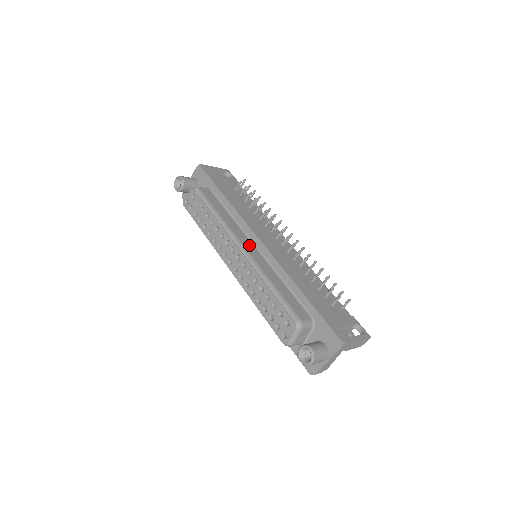
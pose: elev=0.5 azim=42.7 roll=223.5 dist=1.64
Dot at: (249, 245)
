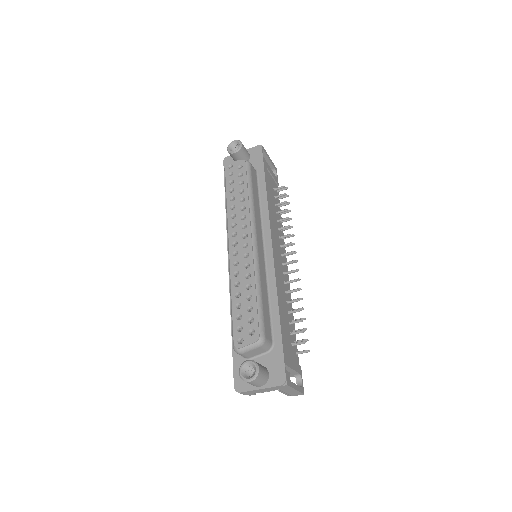
Dot at: (260, 243)
